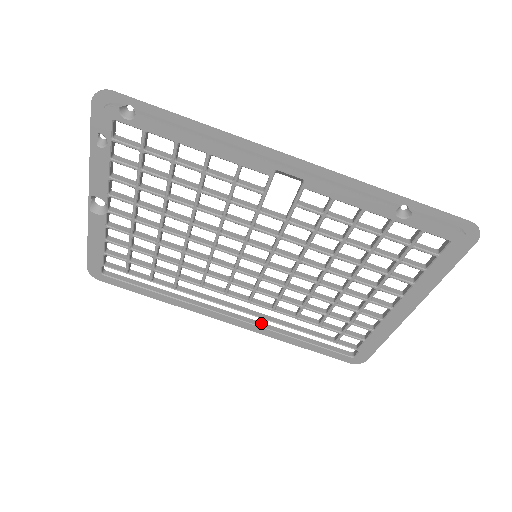
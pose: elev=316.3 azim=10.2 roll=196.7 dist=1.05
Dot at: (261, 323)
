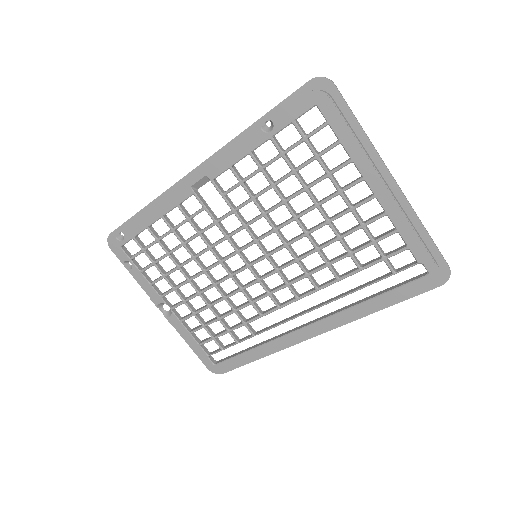
Dot at: (332, 313)
